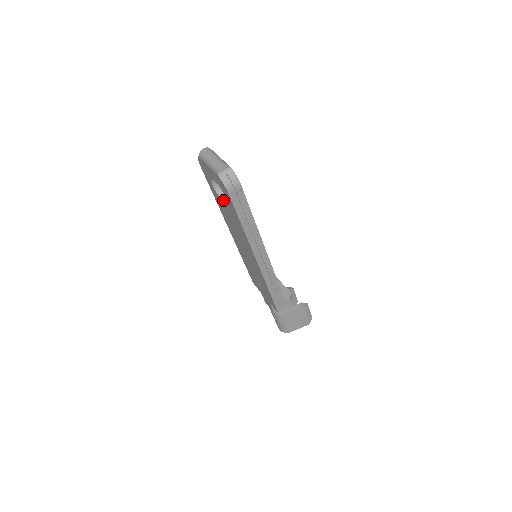
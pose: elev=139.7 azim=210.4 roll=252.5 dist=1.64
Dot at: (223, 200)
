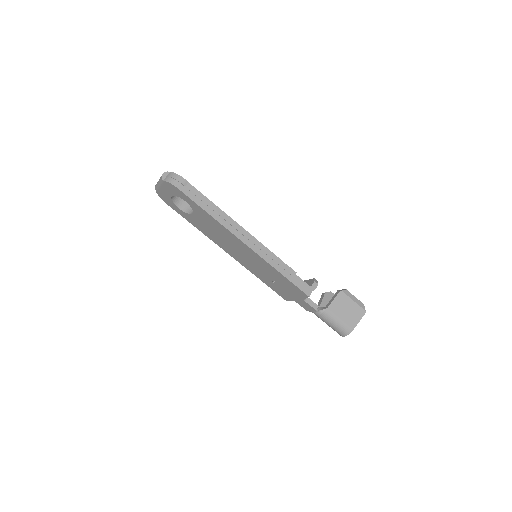
Dot at: (192, 213)
